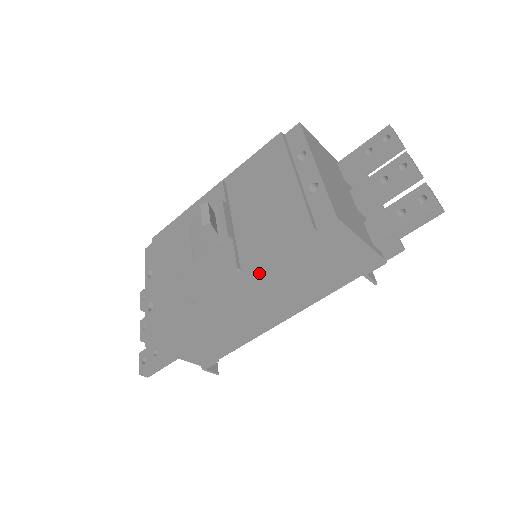
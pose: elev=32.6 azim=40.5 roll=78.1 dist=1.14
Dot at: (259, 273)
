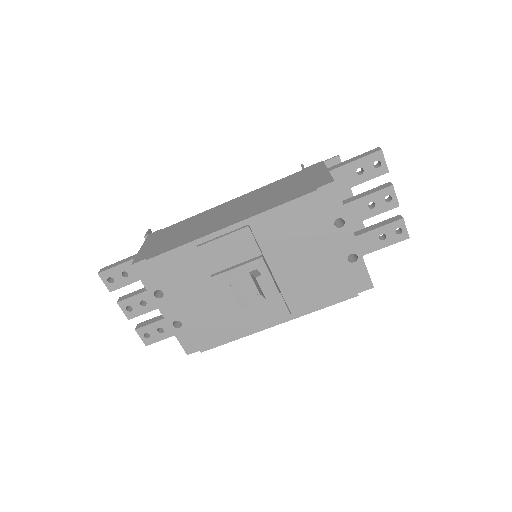
Dot at: occluded
